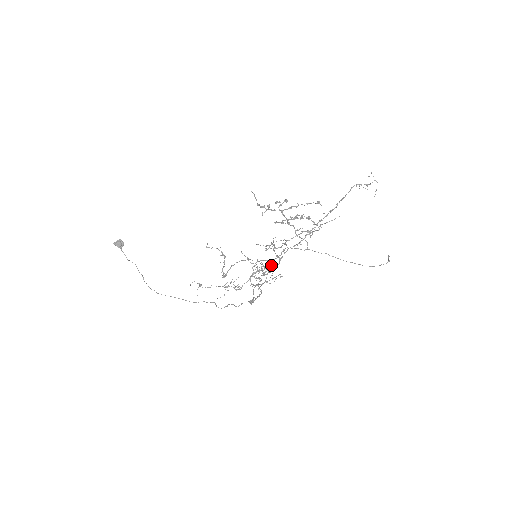
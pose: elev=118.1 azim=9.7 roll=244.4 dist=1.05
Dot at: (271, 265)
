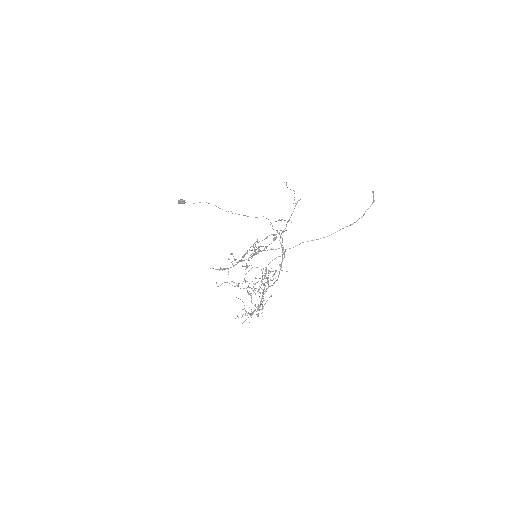
Dot at: (257, 314)
